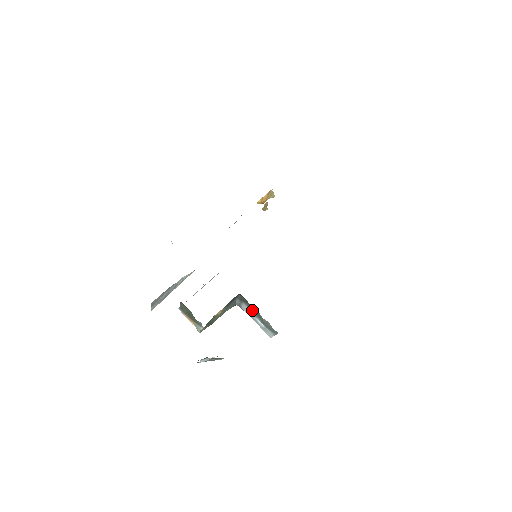
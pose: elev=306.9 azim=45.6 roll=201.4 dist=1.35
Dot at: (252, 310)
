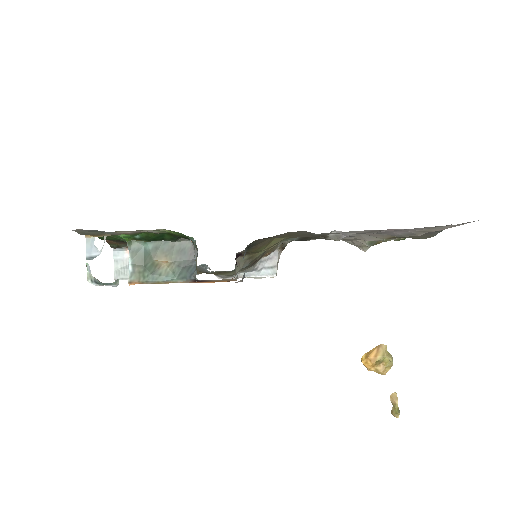
Dot at: occluded
